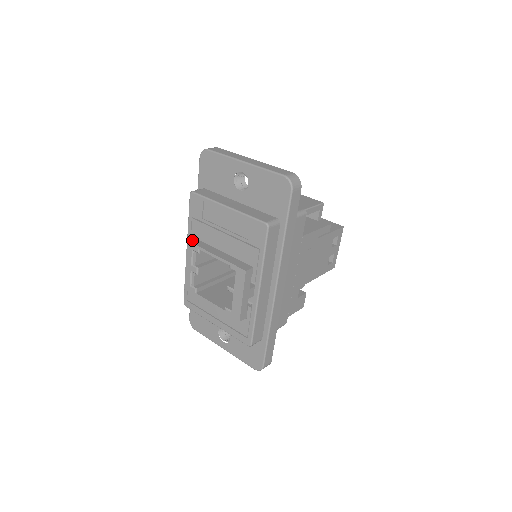
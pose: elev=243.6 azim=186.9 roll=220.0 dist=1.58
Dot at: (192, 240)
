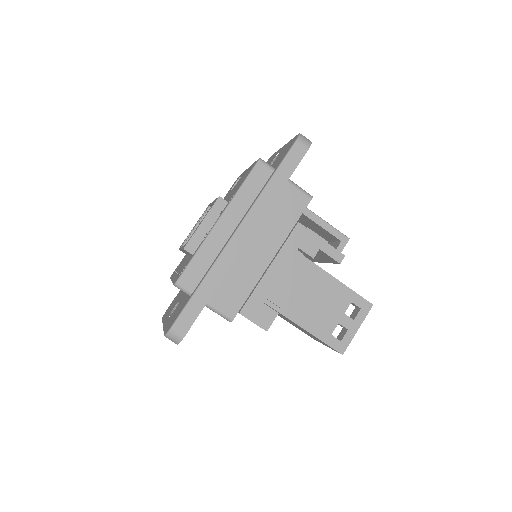
Dot at: occluded
